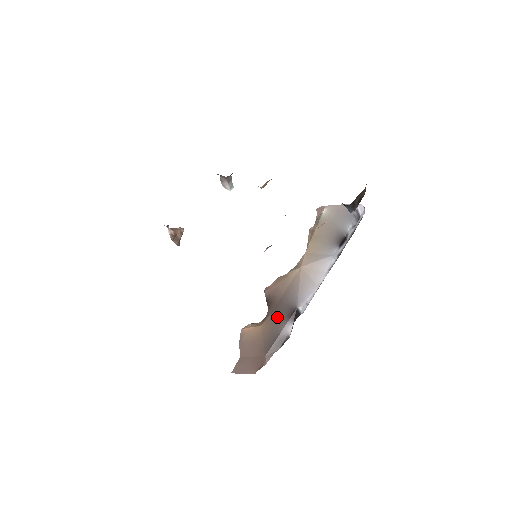
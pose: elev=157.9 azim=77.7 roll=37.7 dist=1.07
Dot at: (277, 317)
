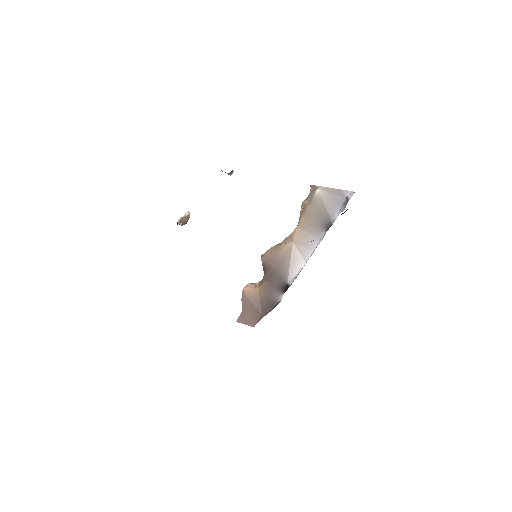
Dot at: (271, 286)
